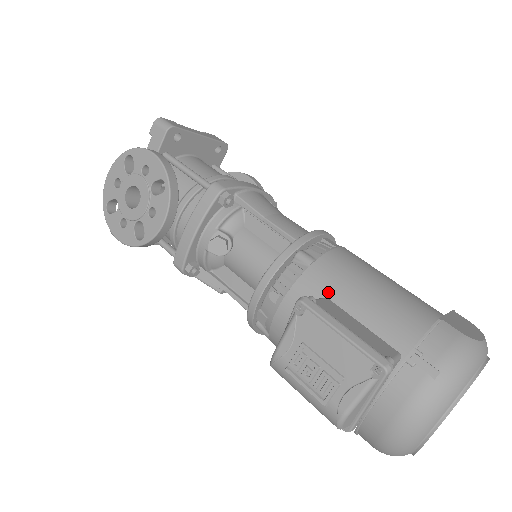
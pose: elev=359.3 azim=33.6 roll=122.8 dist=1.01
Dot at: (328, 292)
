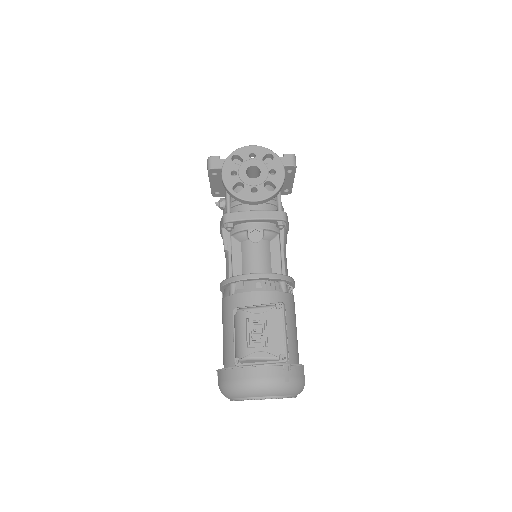
Dot at: occluded
